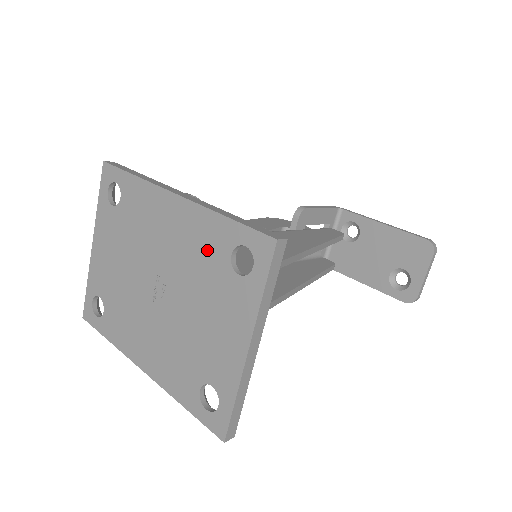
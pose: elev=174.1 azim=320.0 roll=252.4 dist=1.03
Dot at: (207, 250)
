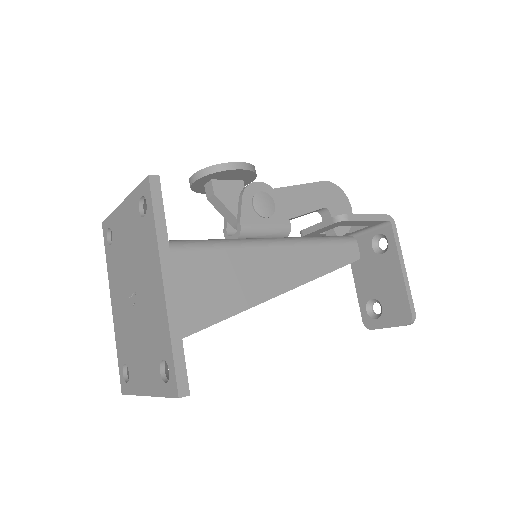
Dot at: (157, 335)
